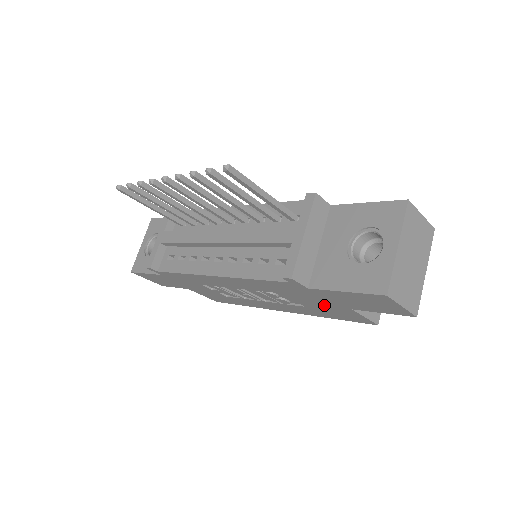
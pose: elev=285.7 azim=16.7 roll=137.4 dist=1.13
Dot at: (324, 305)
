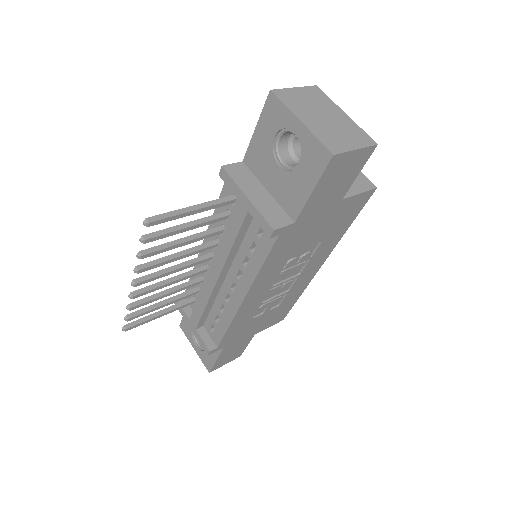
Dot at: (326, 222)
